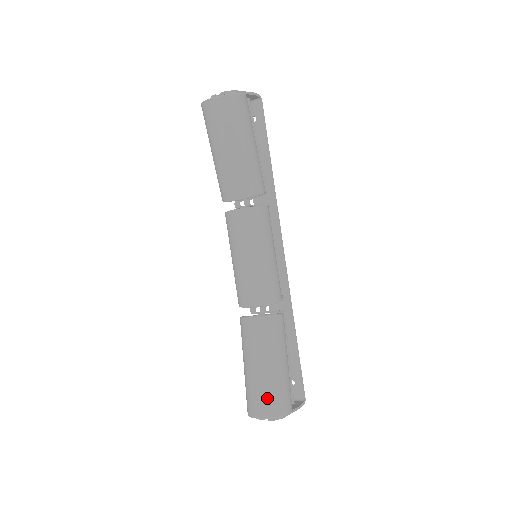
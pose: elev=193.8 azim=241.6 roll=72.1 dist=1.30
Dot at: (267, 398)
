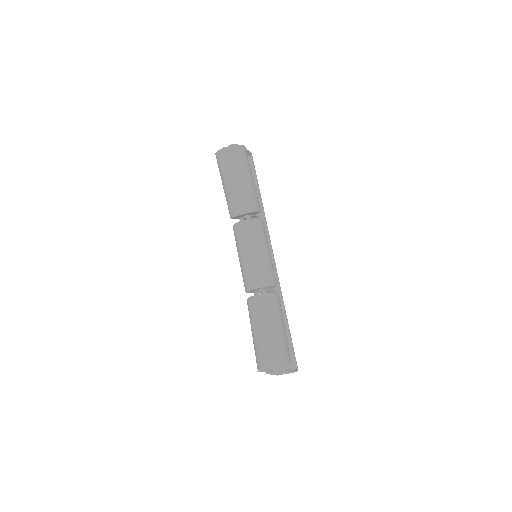
Dot at: (273, 351)
